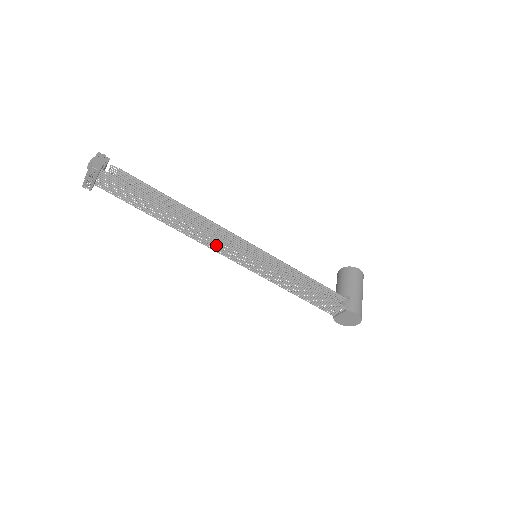
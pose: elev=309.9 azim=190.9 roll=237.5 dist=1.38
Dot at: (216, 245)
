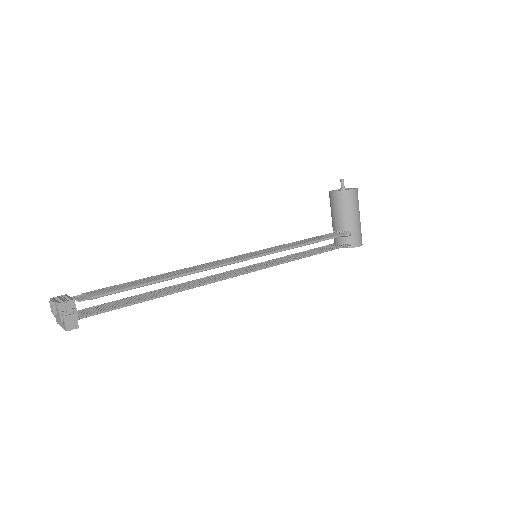
Dot at: (217, 277)
